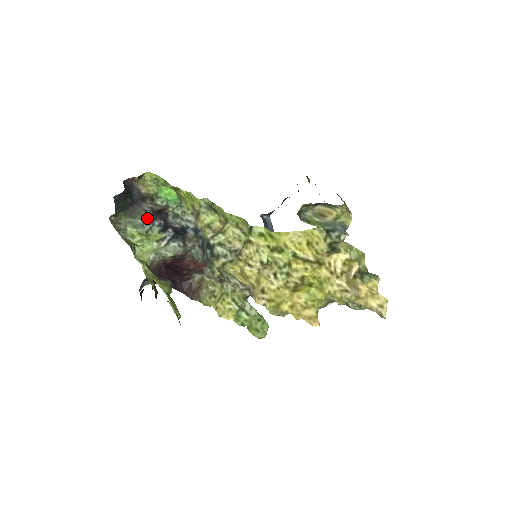
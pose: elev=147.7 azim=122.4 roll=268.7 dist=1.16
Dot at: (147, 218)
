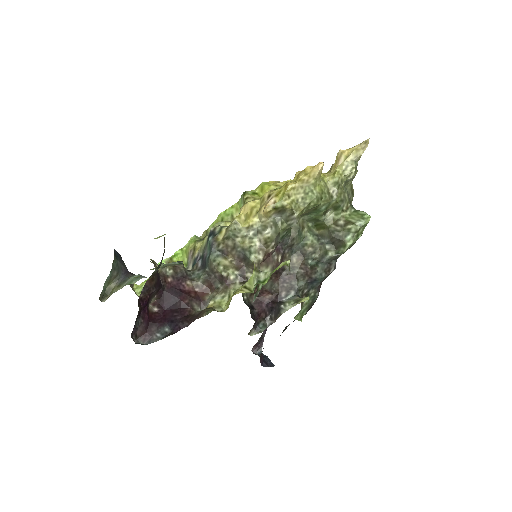
Dot at: occluded
